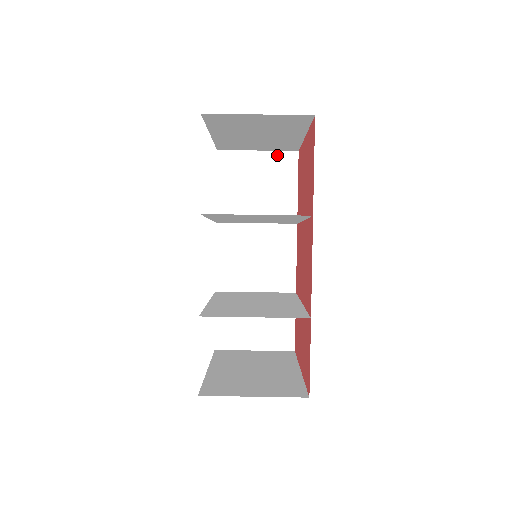
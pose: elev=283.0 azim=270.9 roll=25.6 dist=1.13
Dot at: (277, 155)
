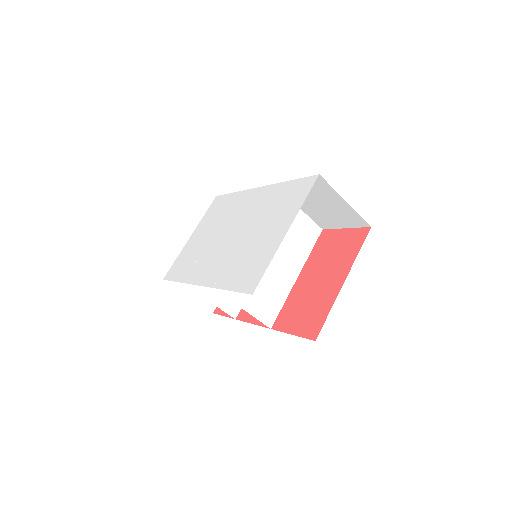
Dot at: (355, 214)
